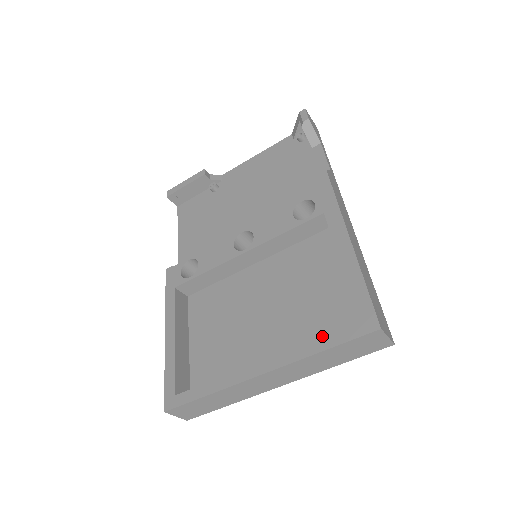
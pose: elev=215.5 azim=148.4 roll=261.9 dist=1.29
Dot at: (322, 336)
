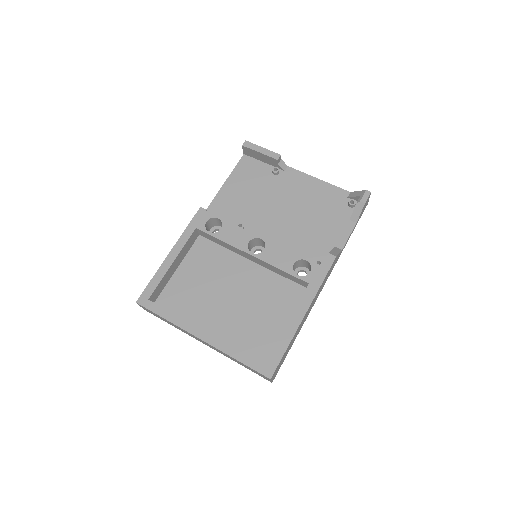
Dot at: (245, 345)
